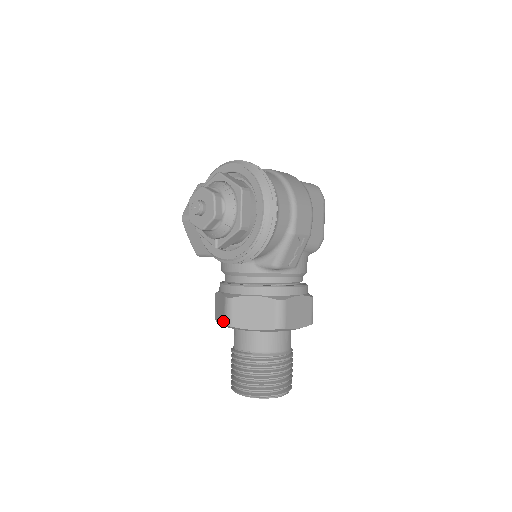
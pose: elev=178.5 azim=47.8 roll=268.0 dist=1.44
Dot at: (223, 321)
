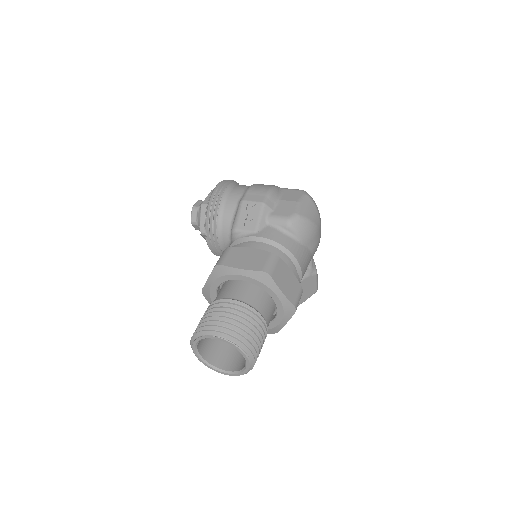
Dot at: occluded
